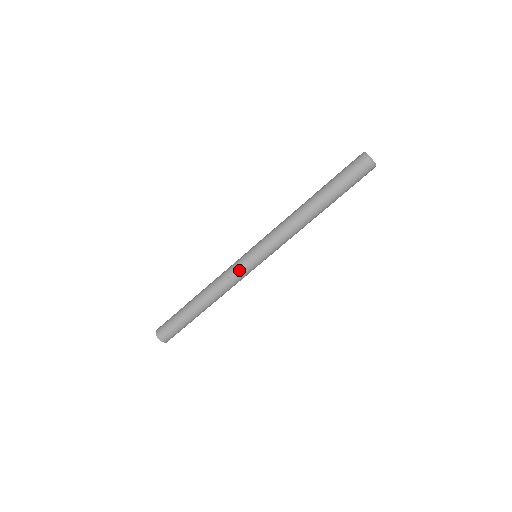
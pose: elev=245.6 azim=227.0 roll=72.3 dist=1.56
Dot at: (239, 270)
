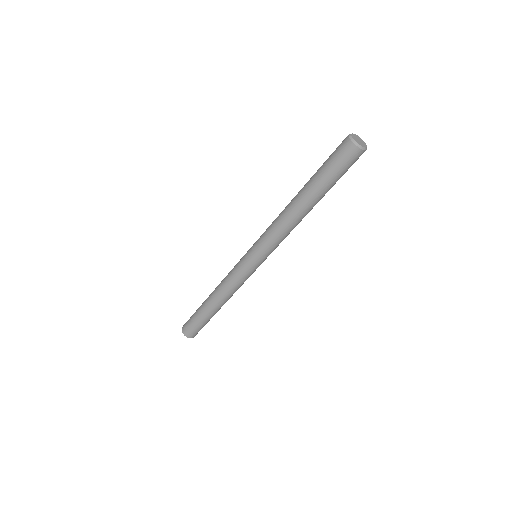
Dot at: (245, 276)
